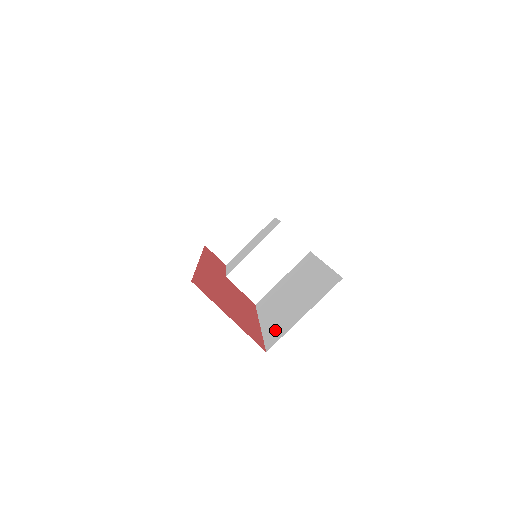
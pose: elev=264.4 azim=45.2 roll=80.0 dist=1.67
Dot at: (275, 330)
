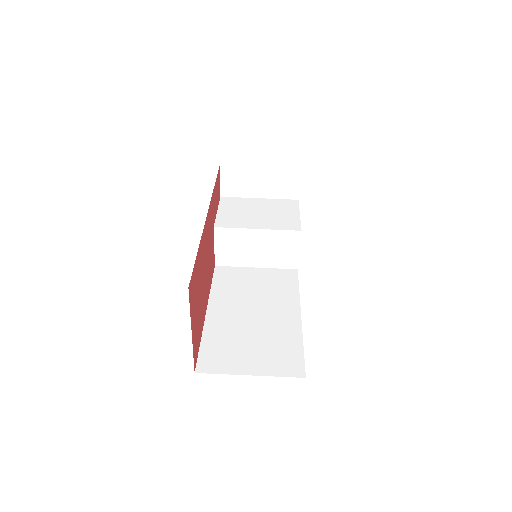
Dot at: (216, 350)
